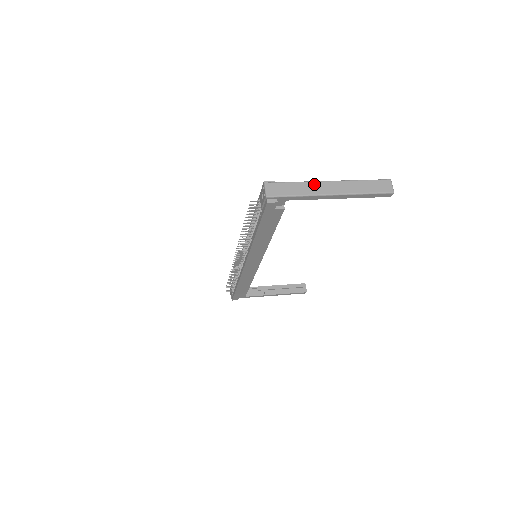
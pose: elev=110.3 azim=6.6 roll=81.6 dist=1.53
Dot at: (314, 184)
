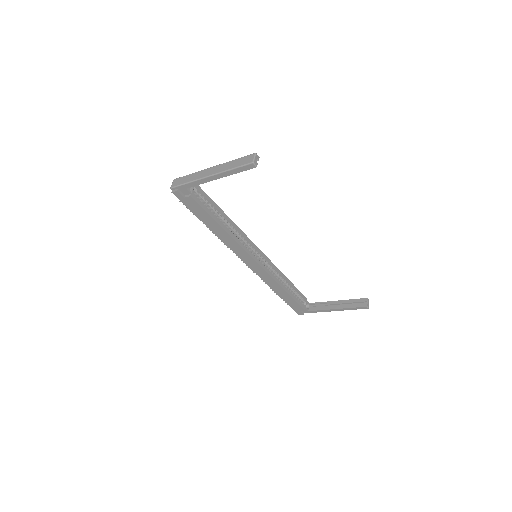
Dot at: (201, 172)
